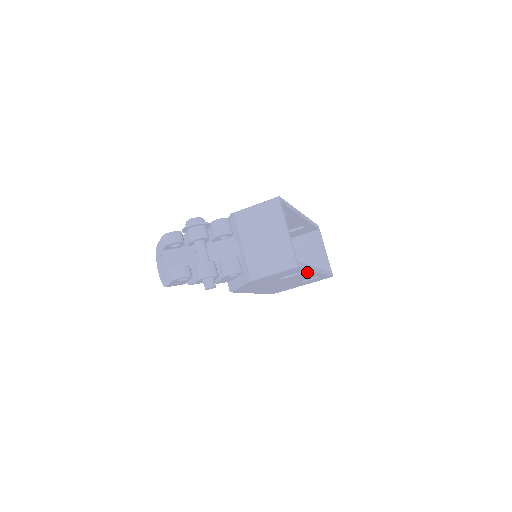
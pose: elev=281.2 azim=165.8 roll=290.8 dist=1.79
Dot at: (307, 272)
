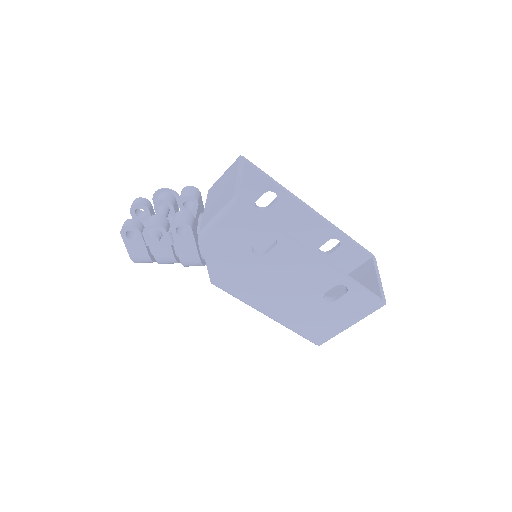
Dot at: (287, 244)
